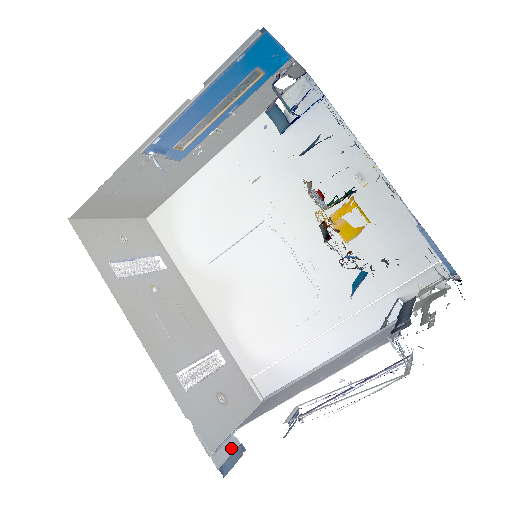
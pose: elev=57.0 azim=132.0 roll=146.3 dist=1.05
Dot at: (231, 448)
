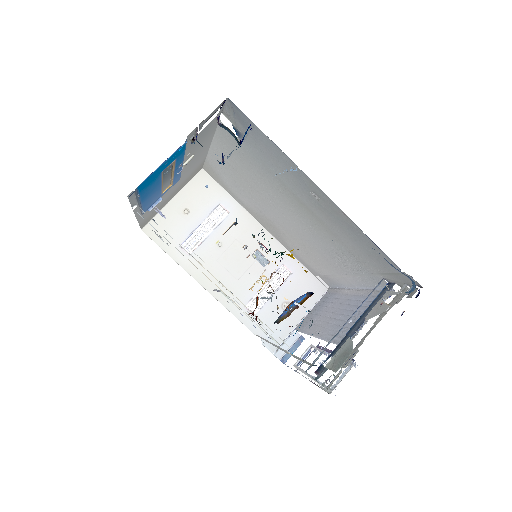
Dot at: (292, 342)
